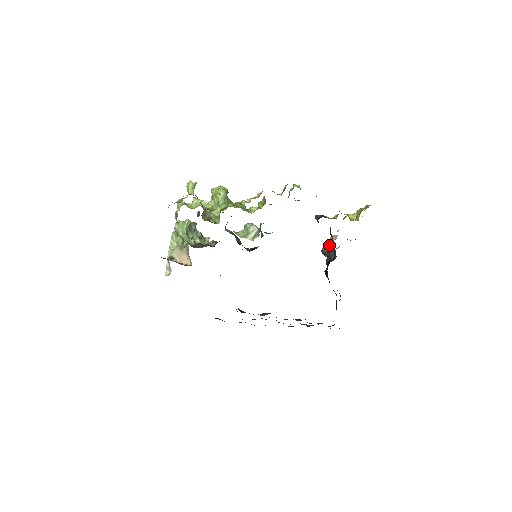
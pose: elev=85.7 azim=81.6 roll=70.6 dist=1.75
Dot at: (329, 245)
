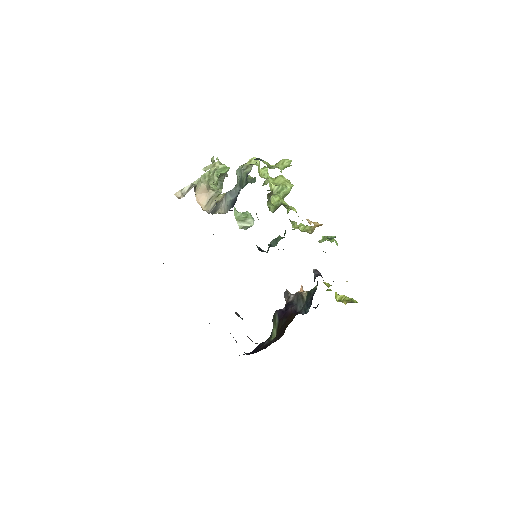
Dot at: (301, 296)
